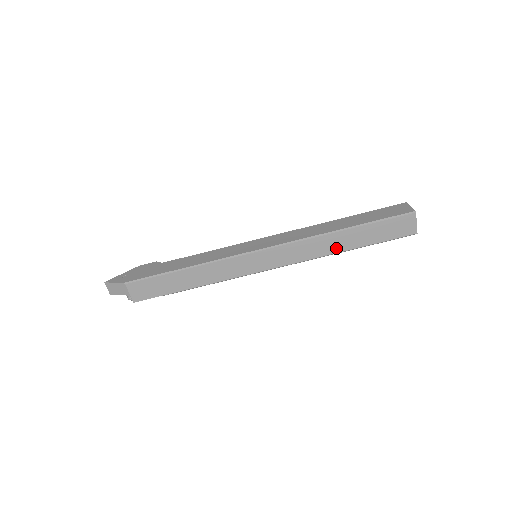
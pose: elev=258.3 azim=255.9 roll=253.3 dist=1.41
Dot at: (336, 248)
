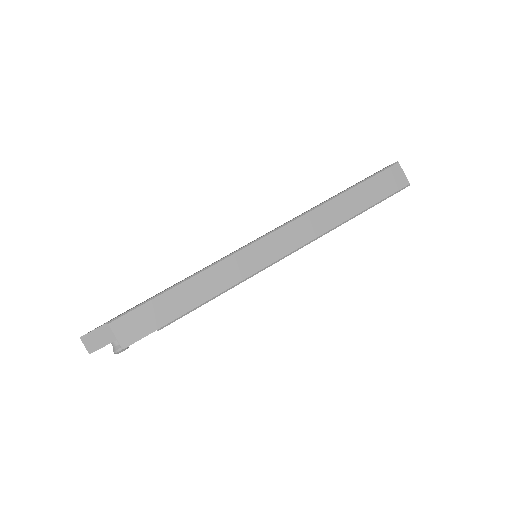
Dot at: (338, 218)
